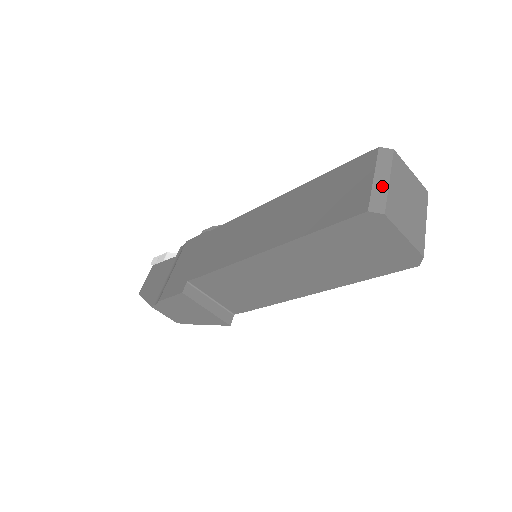
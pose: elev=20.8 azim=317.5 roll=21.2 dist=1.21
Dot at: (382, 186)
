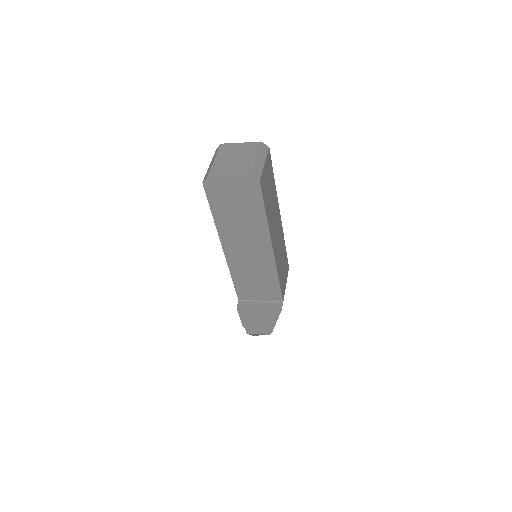
Dot at: occluded
